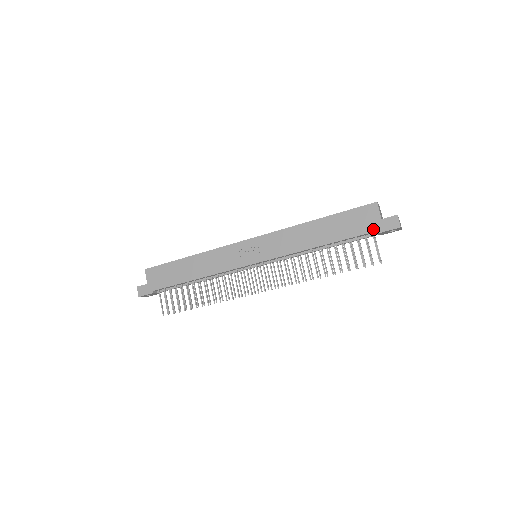
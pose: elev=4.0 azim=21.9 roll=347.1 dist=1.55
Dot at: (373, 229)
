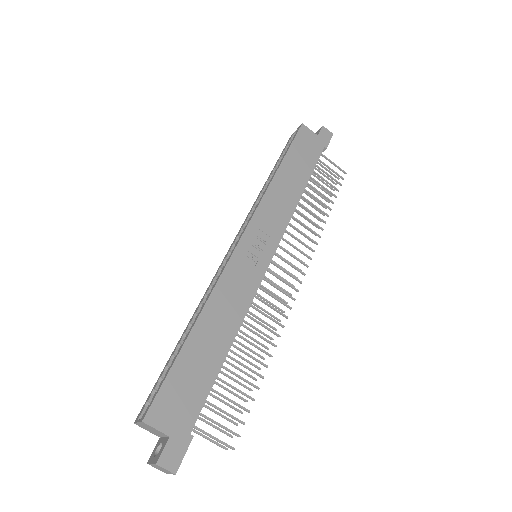
Dot at: (321, 147)
